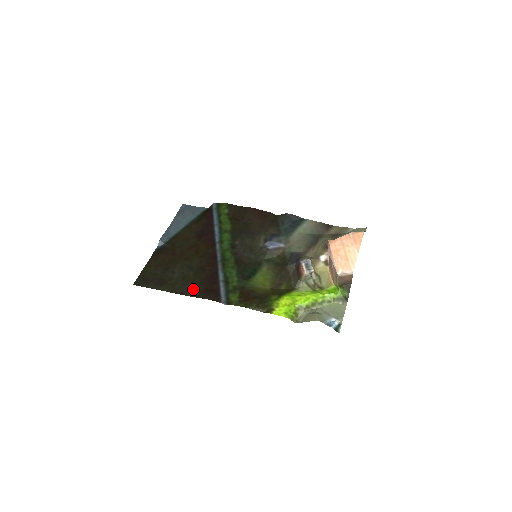
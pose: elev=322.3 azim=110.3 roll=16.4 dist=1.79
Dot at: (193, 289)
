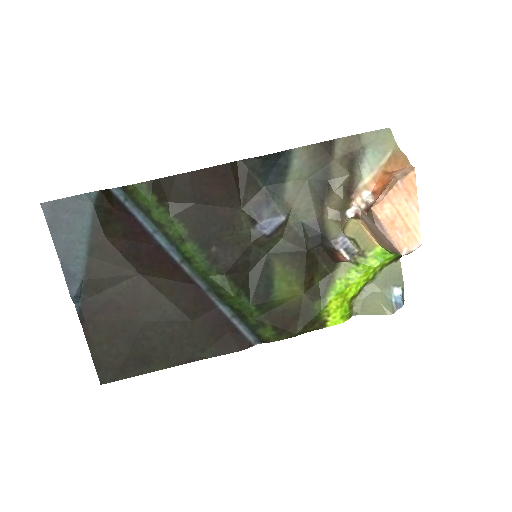
Dot at: (200, 348)
